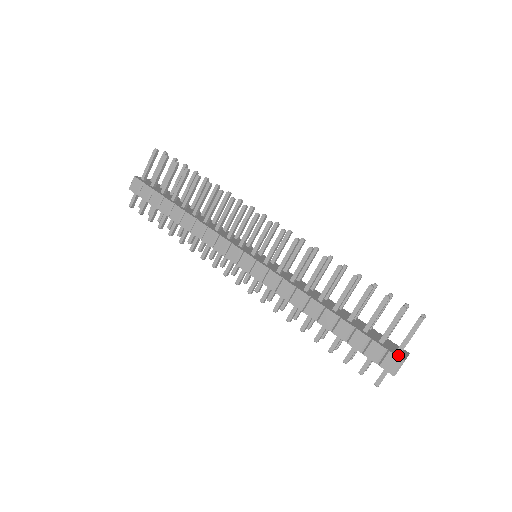
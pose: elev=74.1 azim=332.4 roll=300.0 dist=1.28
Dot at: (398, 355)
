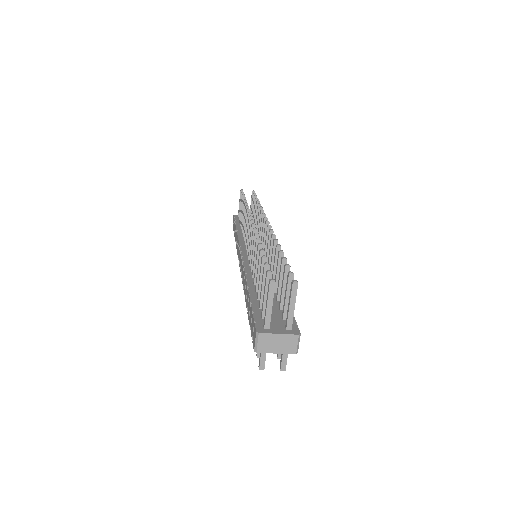
Dot at: (261, 328)
